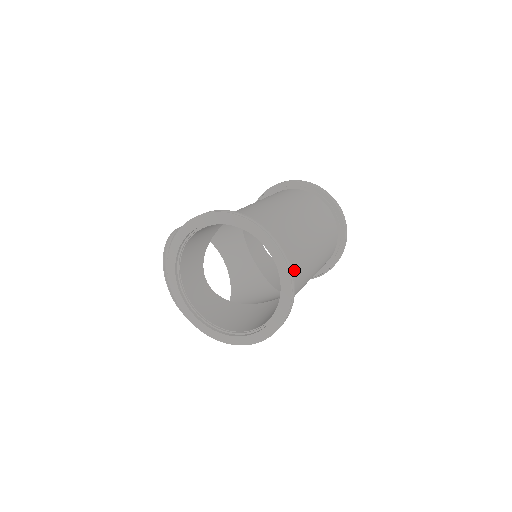
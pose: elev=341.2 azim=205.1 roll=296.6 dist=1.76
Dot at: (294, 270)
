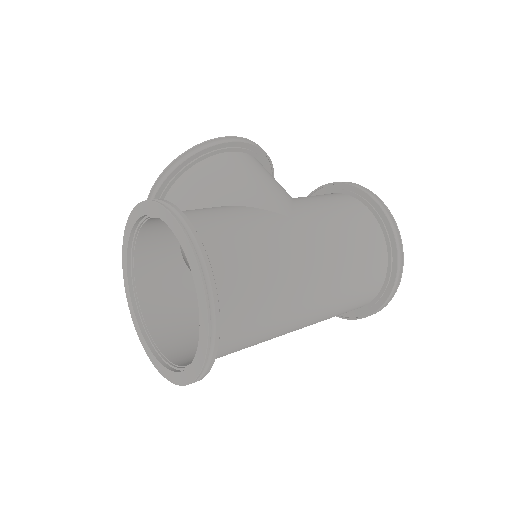
Dot at: (229, 353)
